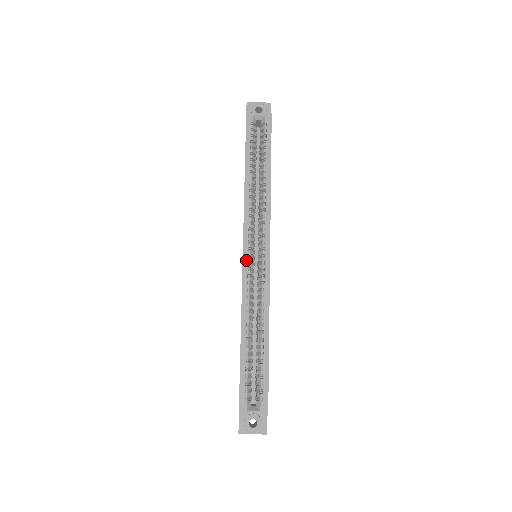
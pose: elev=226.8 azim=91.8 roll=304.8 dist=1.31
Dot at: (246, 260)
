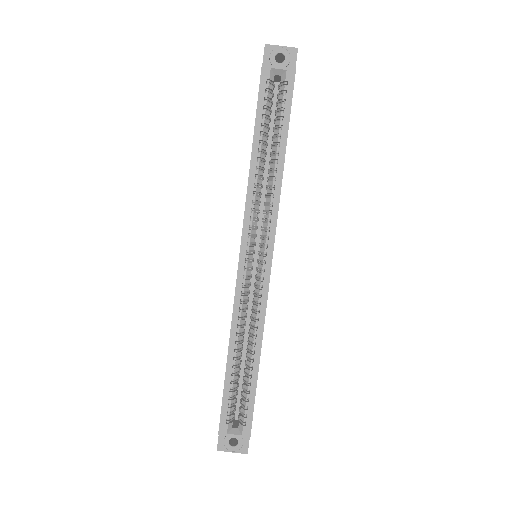
Dot at: (242, 266)
